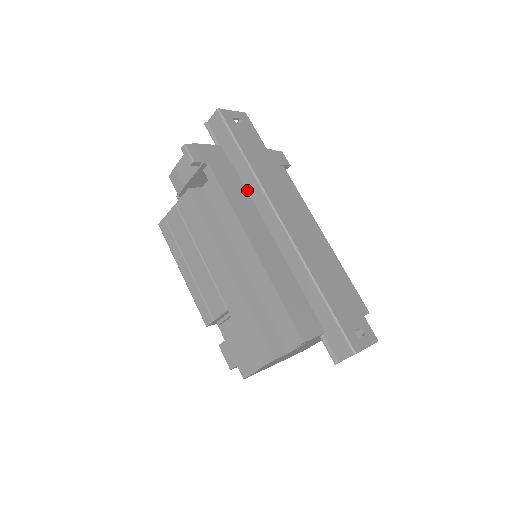
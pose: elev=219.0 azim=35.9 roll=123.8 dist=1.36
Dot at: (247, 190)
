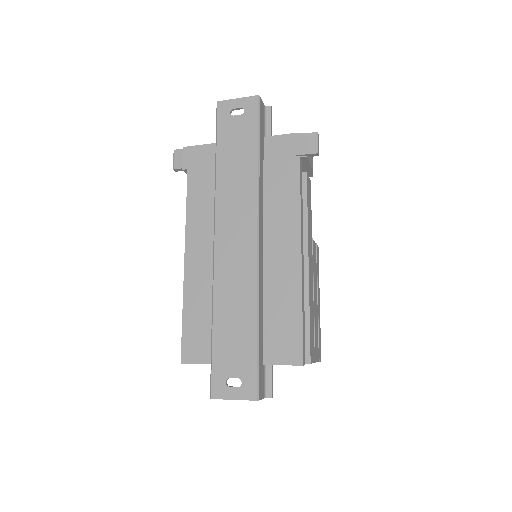
Dot at: occluded
